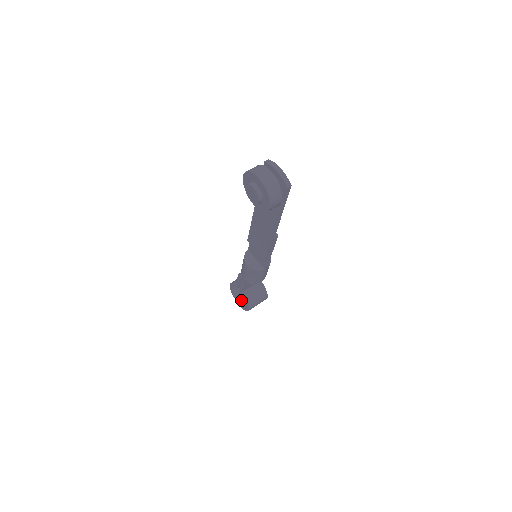
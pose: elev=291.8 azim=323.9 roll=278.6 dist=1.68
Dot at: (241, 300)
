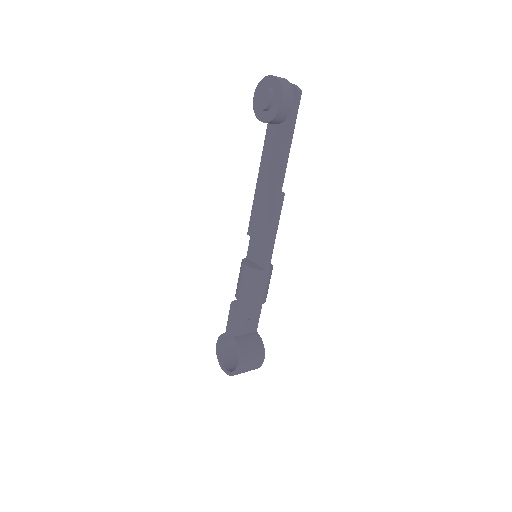
Dot at: (229, 368)
